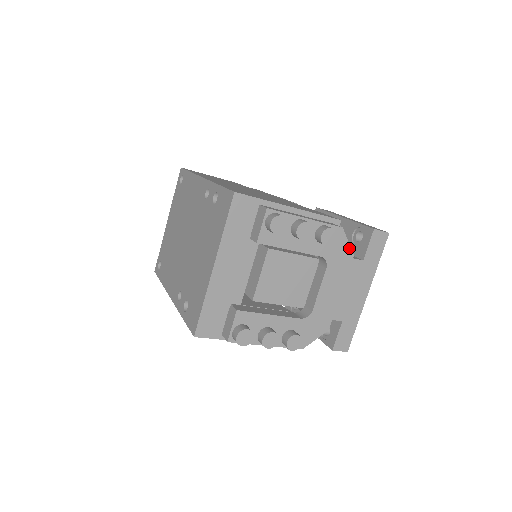
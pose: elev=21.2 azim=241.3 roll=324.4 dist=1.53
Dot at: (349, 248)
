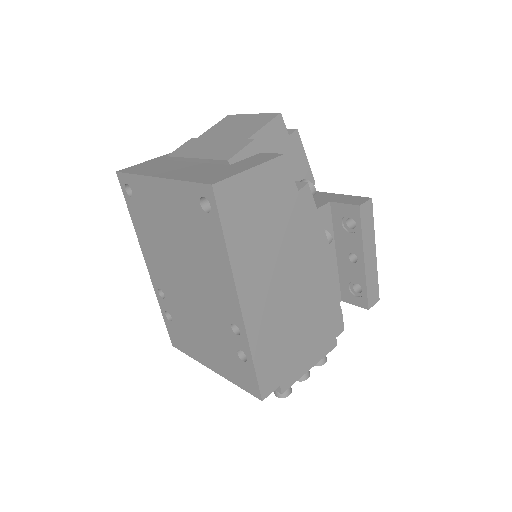
Dot at: occluded
